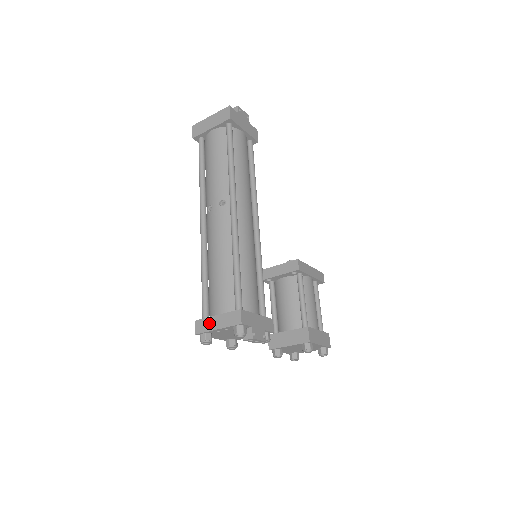
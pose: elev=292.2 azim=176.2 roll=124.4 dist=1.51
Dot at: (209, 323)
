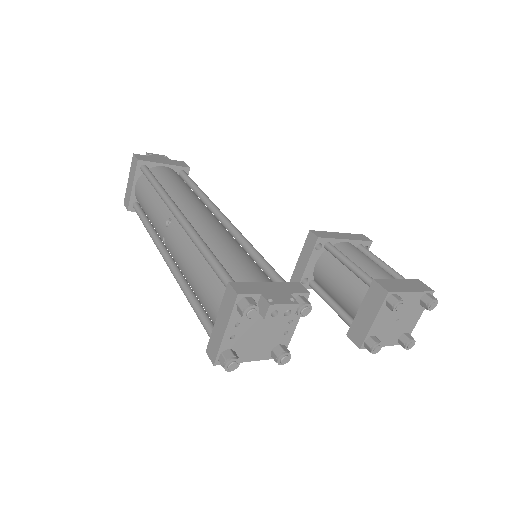
Dot at: (215, 336)
